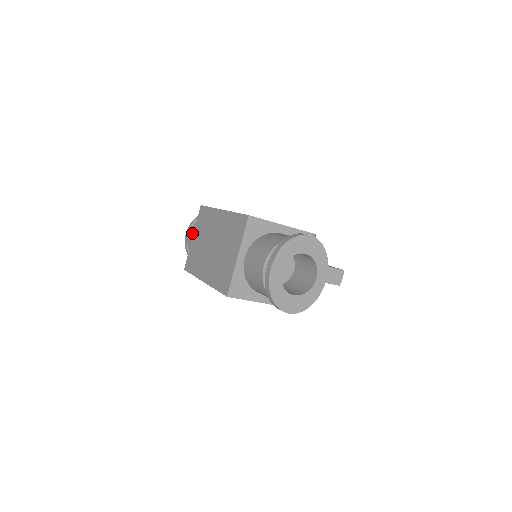
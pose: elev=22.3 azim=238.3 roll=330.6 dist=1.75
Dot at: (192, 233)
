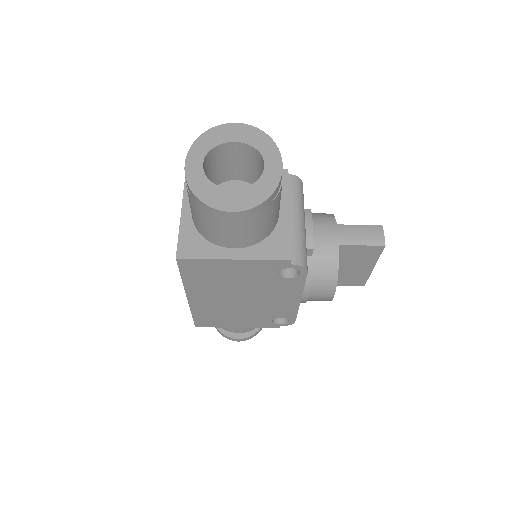
Dot at: occluded
